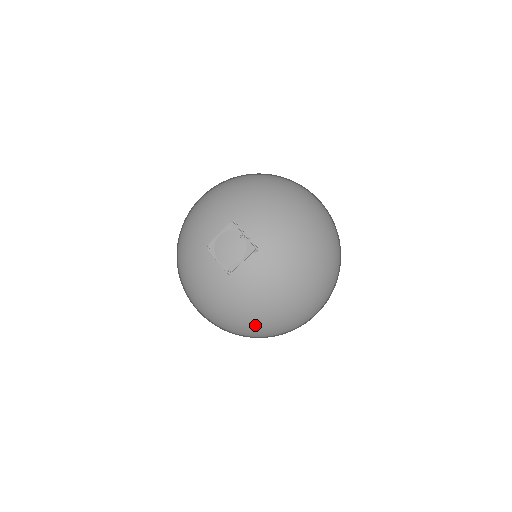
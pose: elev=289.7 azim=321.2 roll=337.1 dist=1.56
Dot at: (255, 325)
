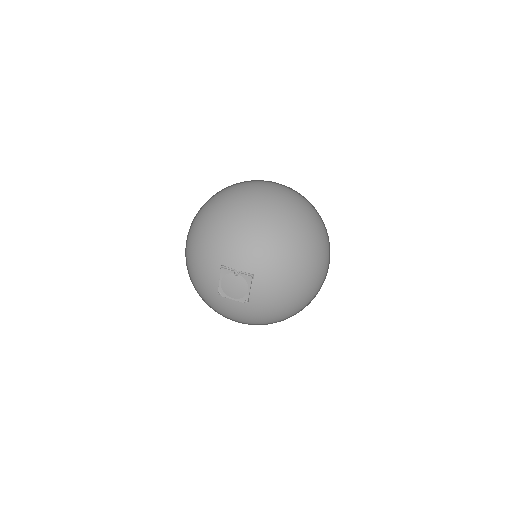
Dot at: (291, 313)
